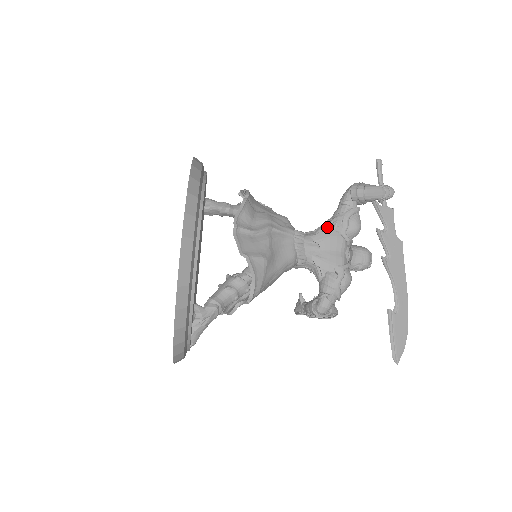
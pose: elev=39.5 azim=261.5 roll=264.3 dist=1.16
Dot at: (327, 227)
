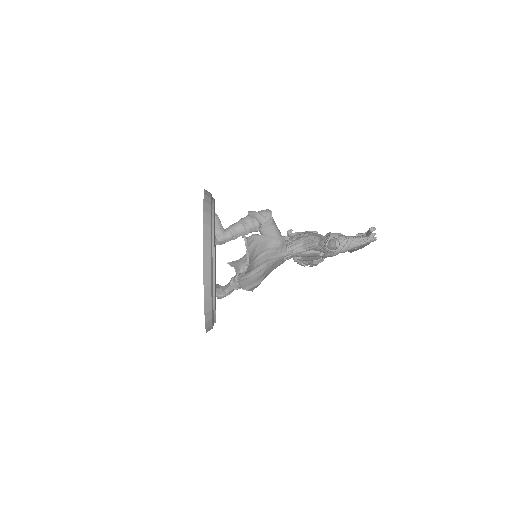
Dot at: (312, 249)
